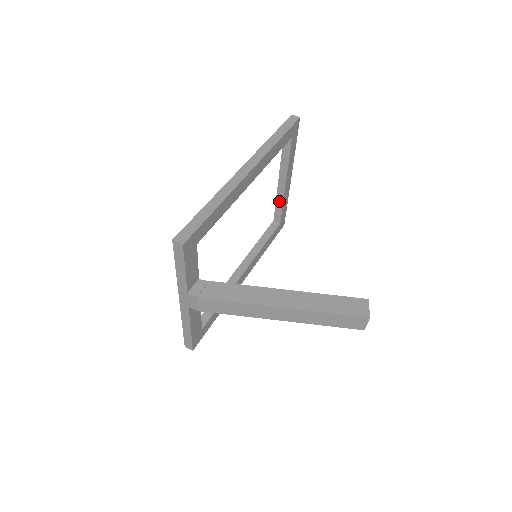
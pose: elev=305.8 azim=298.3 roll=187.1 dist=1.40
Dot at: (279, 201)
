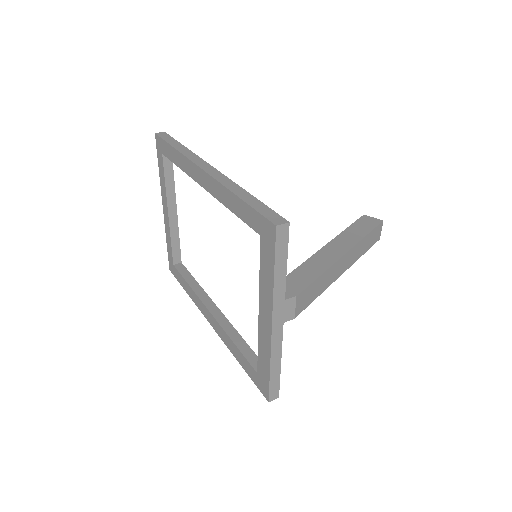
Dot at: (174, 237)
